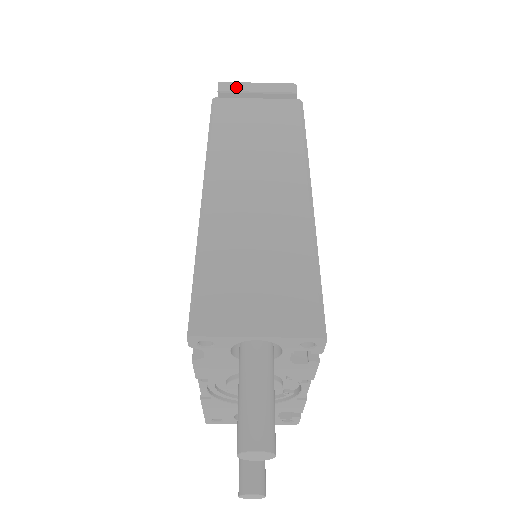
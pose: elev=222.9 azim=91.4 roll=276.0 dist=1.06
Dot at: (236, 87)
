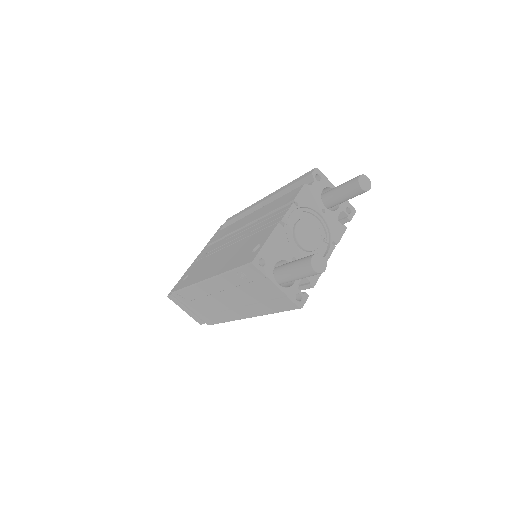
Dot at: occluded
